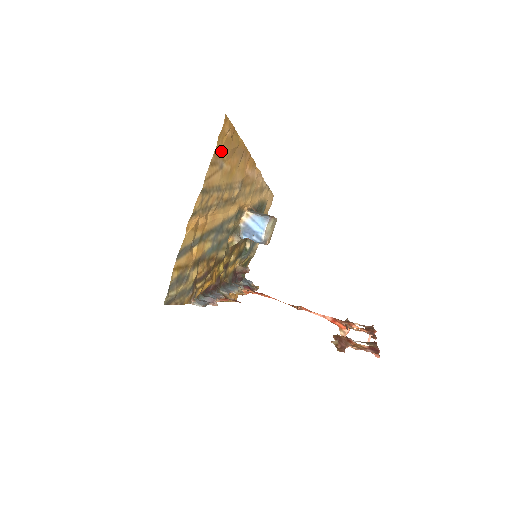
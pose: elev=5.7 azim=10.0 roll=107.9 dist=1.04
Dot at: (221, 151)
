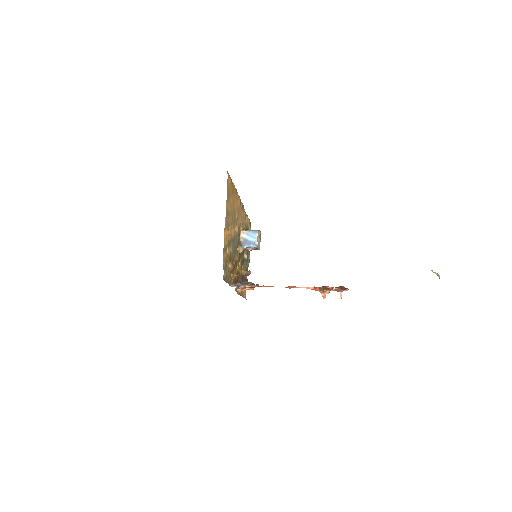
Dot at: (229, 191)
